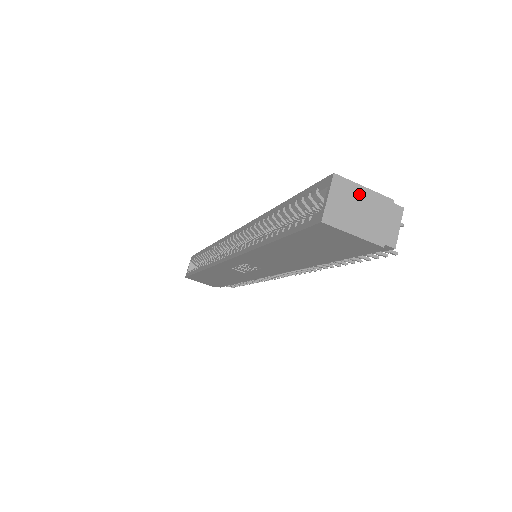
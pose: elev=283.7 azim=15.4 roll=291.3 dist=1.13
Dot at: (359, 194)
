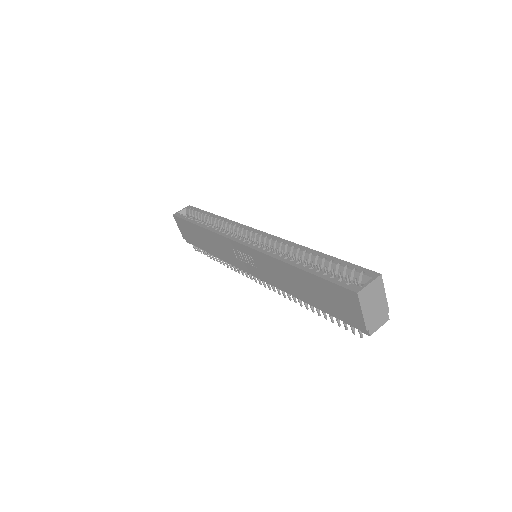
Dot at: (381, 295)
